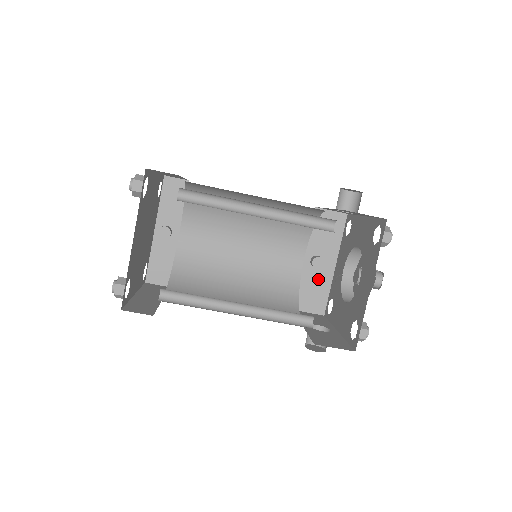
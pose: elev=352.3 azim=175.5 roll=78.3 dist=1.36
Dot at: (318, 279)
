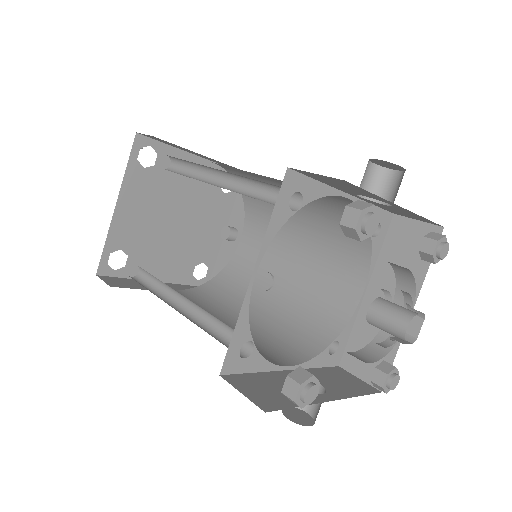
Dot at: occluded
